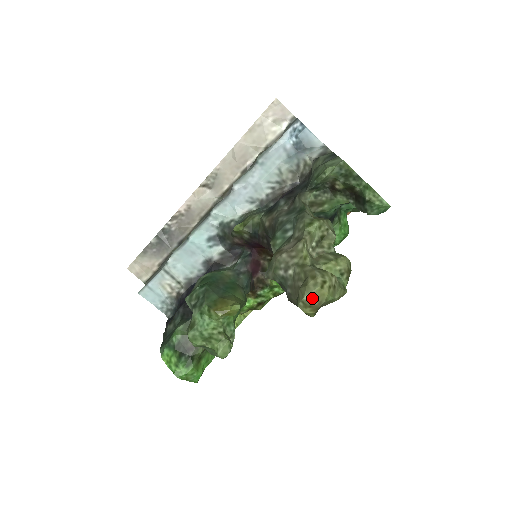
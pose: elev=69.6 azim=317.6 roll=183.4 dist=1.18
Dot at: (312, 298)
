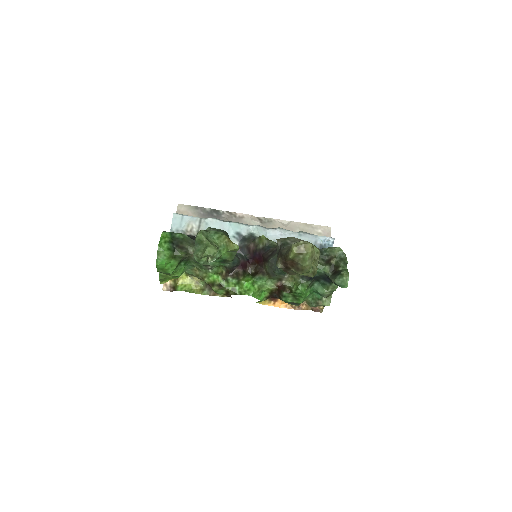
Dot at: (304, 244)
